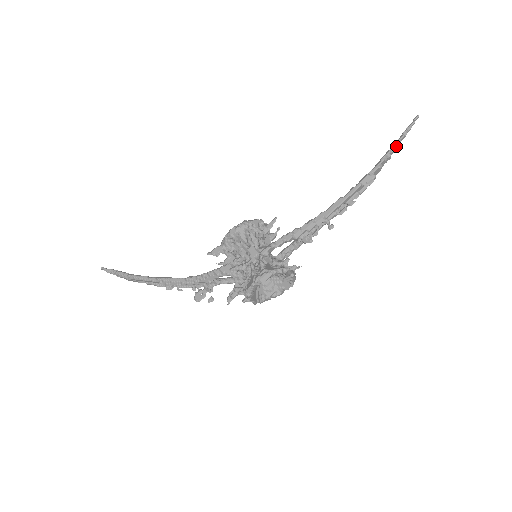
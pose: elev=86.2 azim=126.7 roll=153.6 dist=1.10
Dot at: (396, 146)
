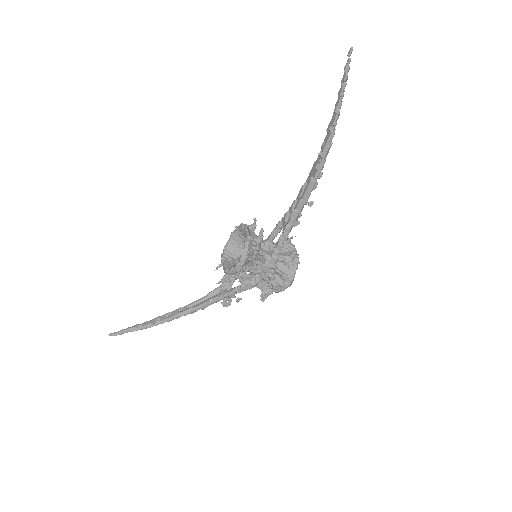
Dot at: occluded
